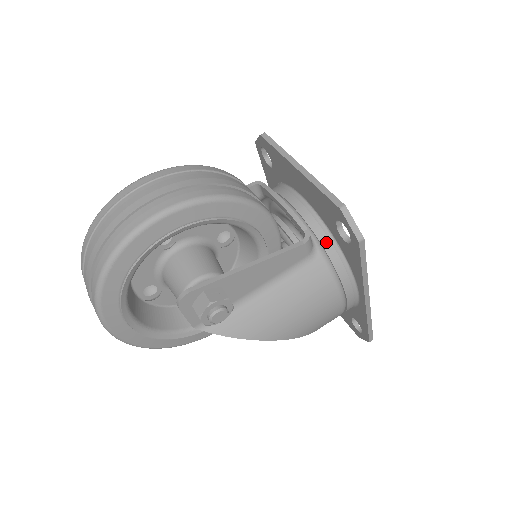
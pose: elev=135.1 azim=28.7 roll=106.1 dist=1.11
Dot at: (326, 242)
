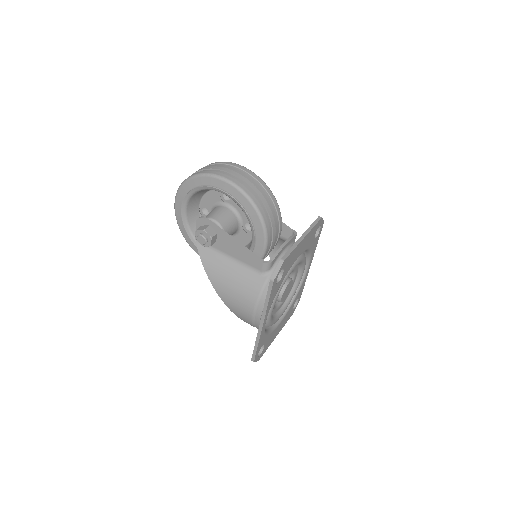
Dot at: occluded
